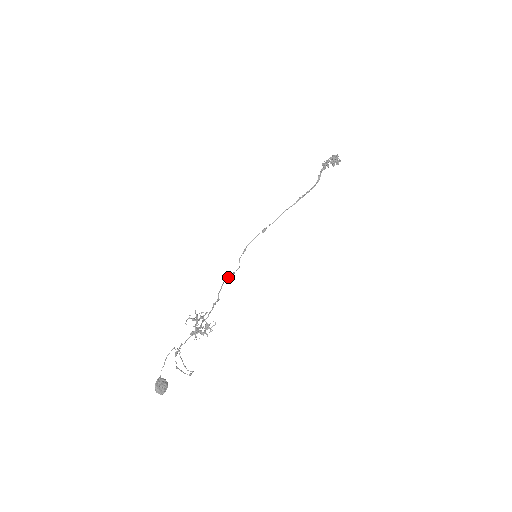
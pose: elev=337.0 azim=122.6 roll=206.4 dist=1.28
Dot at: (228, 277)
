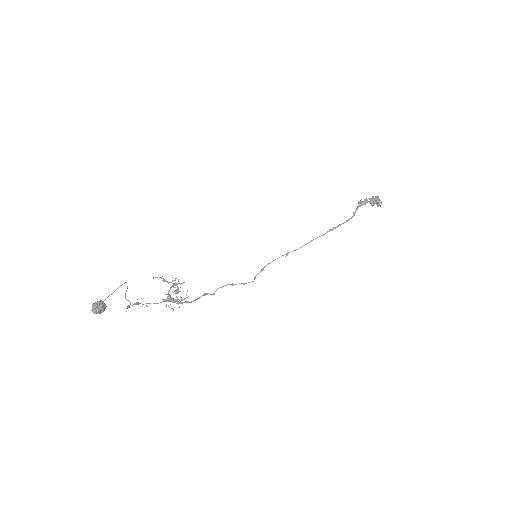
Dot at: occluded
